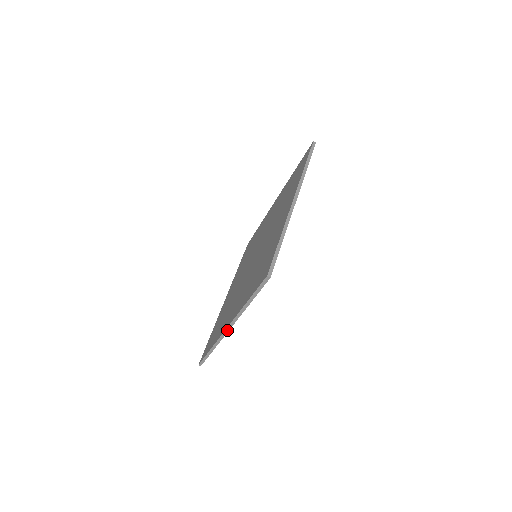
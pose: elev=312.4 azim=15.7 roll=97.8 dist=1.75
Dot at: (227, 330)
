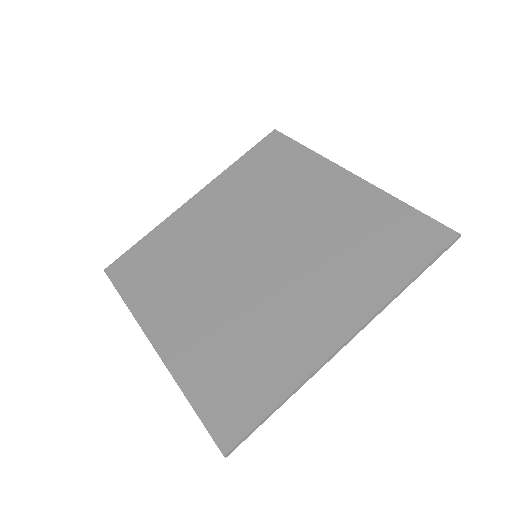
Dot at: (345, 344)
